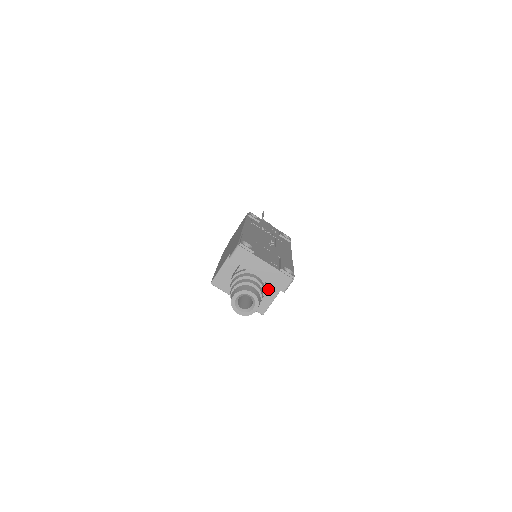
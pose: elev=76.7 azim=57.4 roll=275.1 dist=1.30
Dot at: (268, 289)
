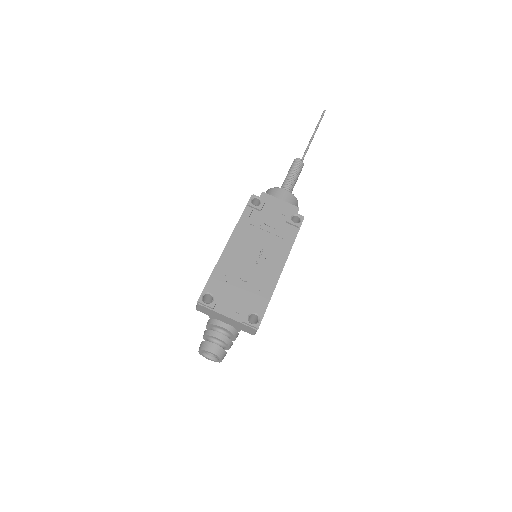
Dot at: occluded
